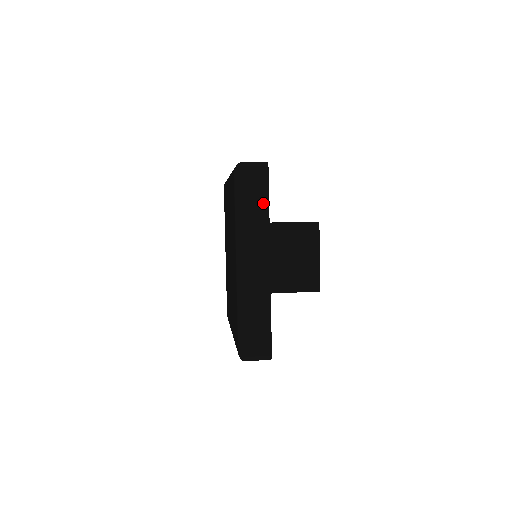
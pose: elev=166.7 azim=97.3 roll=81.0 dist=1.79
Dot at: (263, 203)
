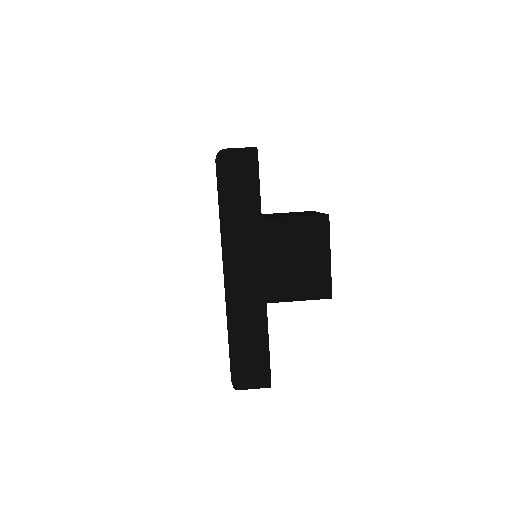
Dot at: occluded
